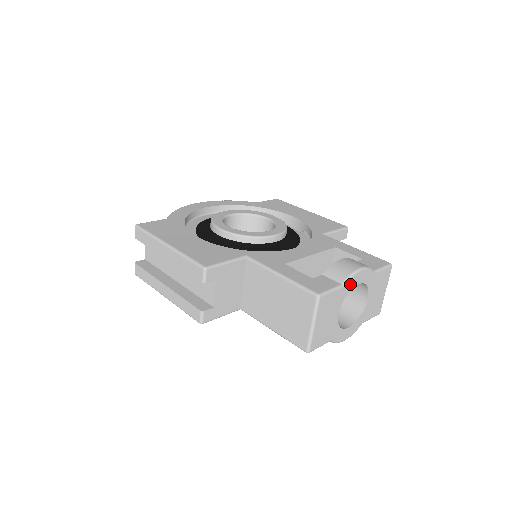
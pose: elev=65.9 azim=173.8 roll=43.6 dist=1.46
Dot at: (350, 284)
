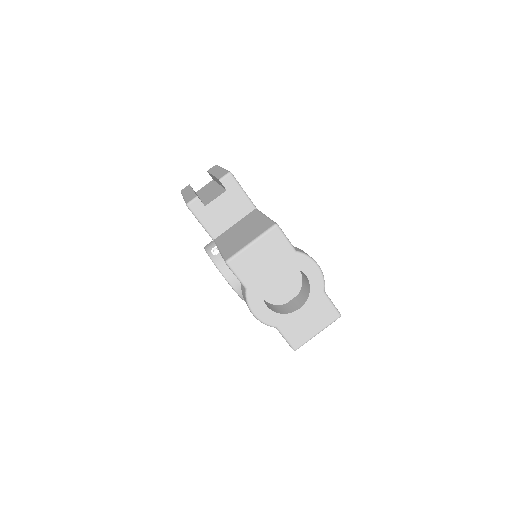
Dot at: (301, 262)
